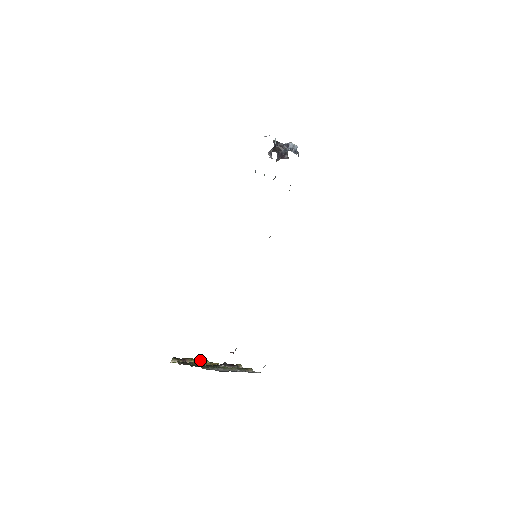
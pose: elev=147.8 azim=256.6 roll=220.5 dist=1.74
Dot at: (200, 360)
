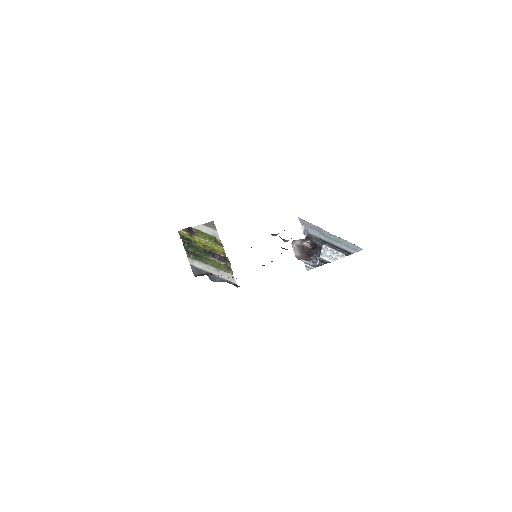
Dot at: (207, 239)
